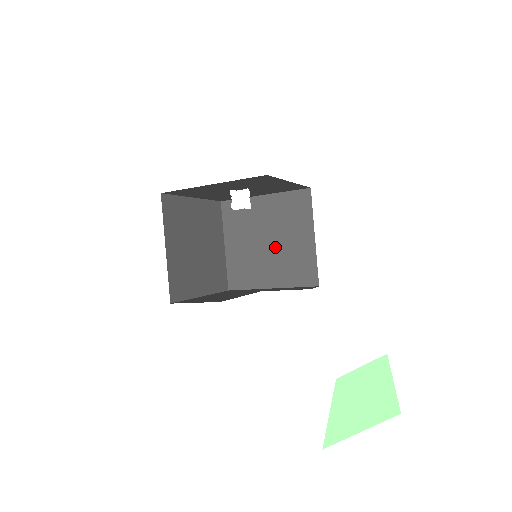
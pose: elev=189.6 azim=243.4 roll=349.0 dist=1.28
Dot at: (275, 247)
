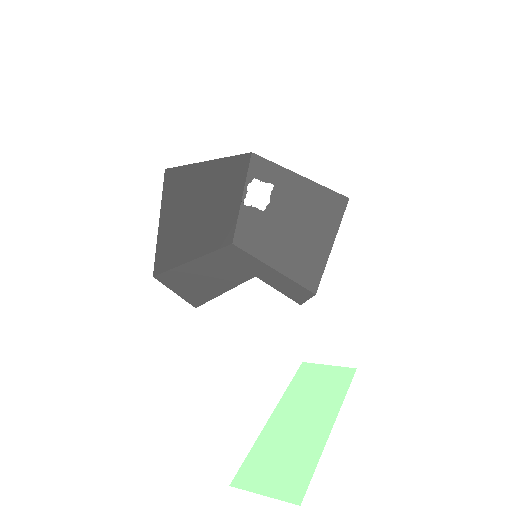
Dot at: (289, 233)
